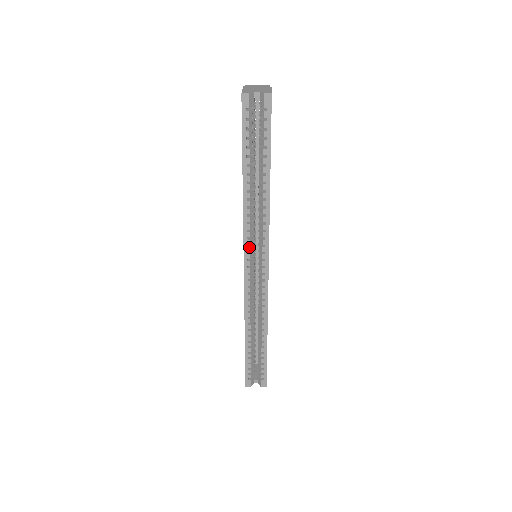
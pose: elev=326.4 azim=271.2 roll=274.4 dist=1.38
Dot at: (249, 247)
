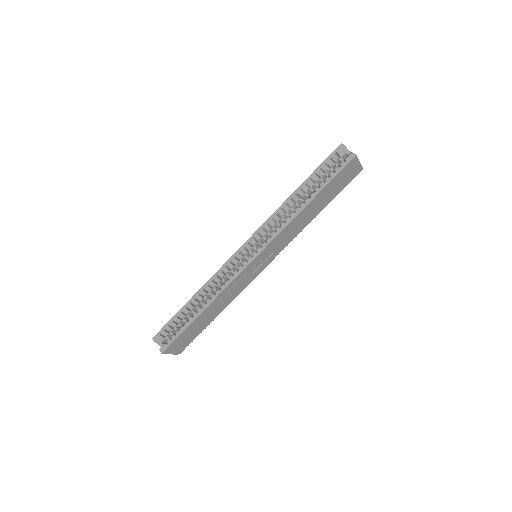
Dot at: (258, 235)
